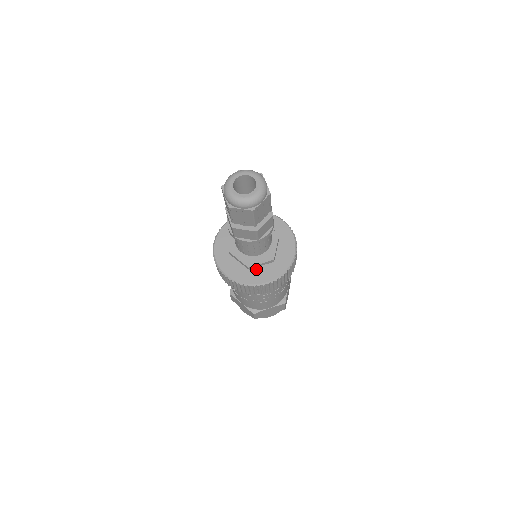
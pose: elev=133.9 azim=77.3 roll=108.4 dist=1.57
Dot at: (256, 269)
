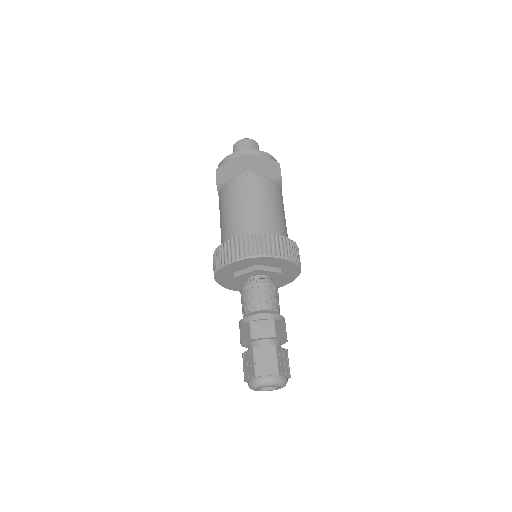
Dot at: occluded
